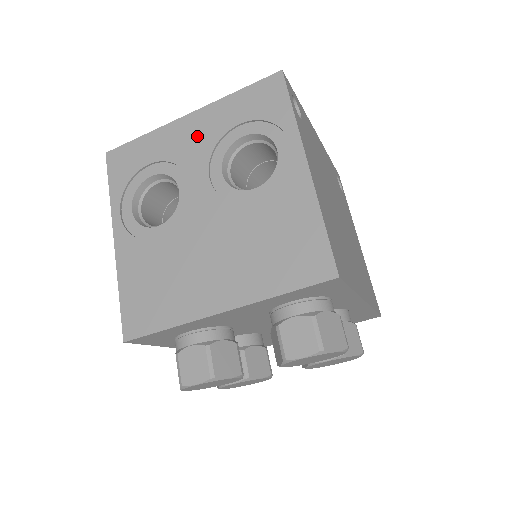
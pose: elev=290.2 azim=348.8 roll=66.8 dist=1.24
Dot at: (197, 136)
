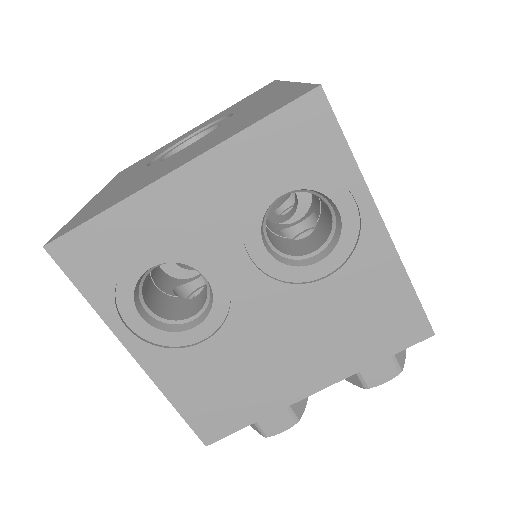
Dot at: (208, 204)
